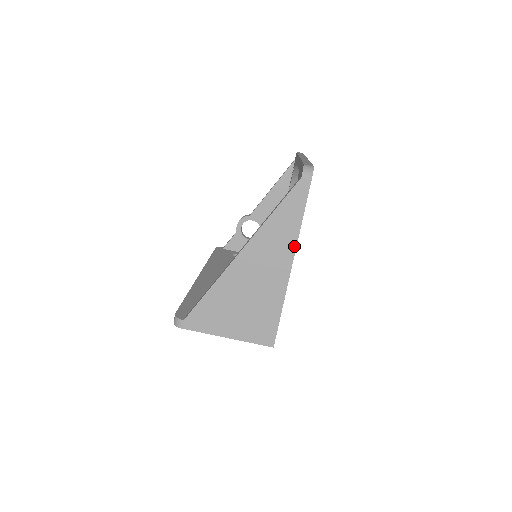
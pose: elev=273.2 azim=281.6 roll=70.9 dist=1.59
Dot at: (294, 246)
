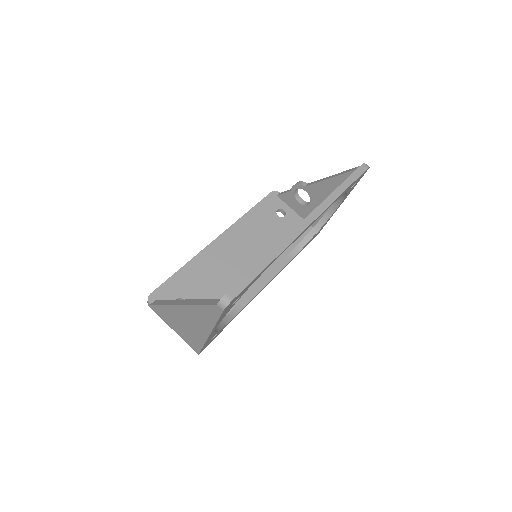
Dot at: (211, 329)
